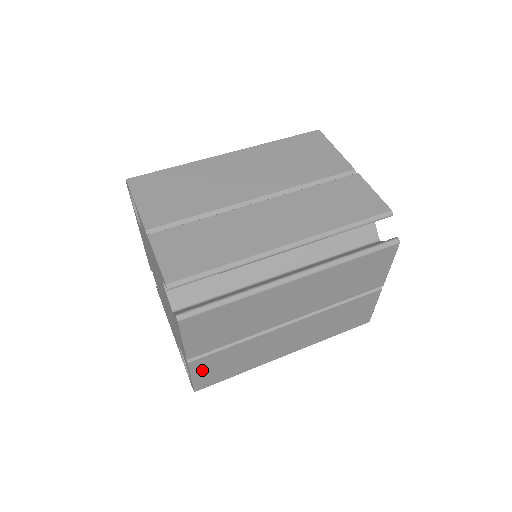
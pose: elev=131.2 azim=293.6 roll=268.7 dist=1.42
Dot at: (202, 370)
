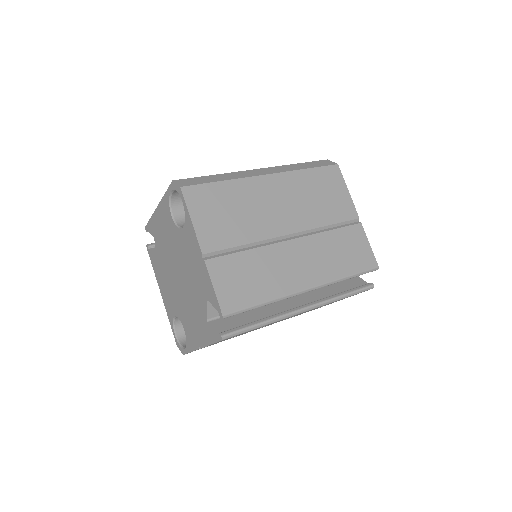
Dot at: occluded
